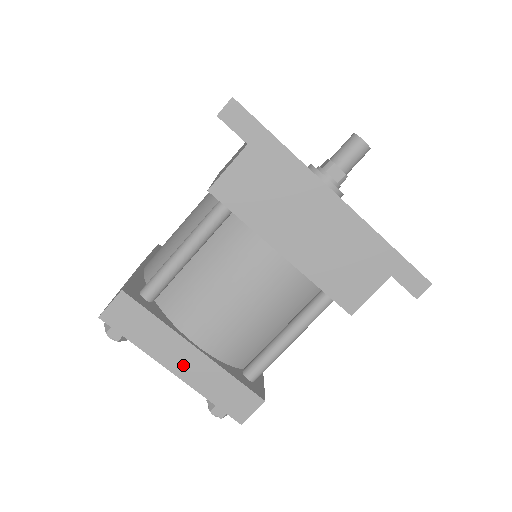
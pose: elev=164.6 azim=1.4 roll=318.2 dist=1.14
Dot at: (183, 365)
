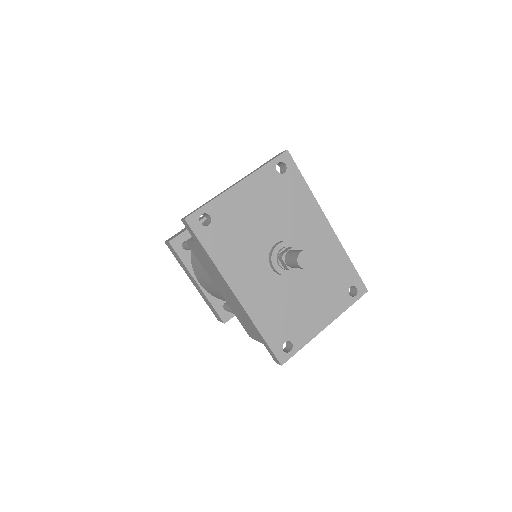
Dot at: (195, 284)
